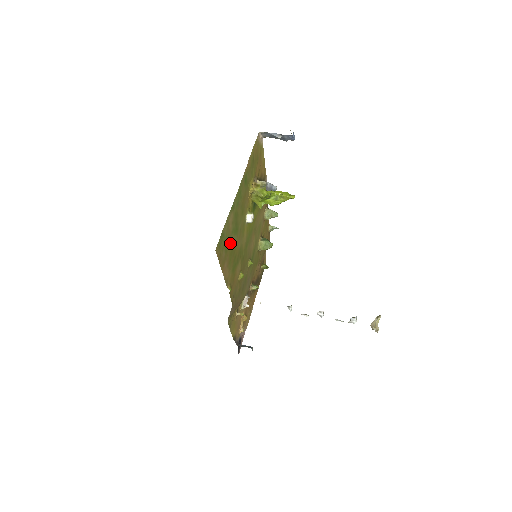
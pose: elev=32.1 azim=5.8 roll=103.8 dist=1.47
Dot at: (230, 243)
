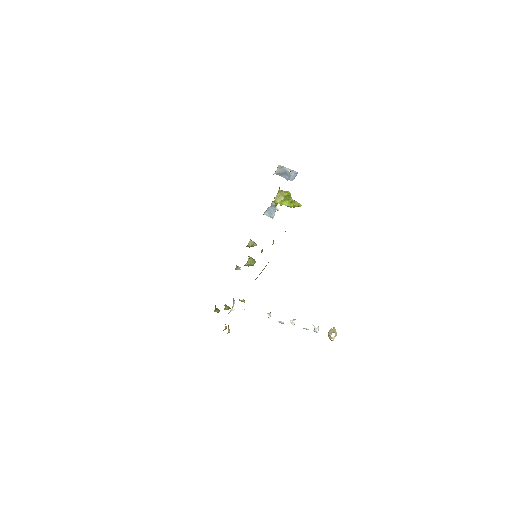
Dot at: occluded
